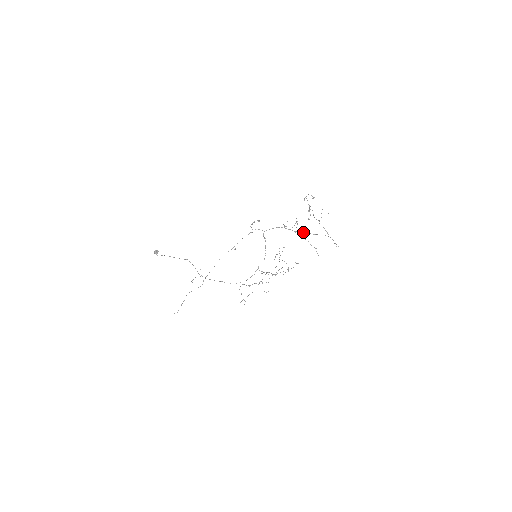
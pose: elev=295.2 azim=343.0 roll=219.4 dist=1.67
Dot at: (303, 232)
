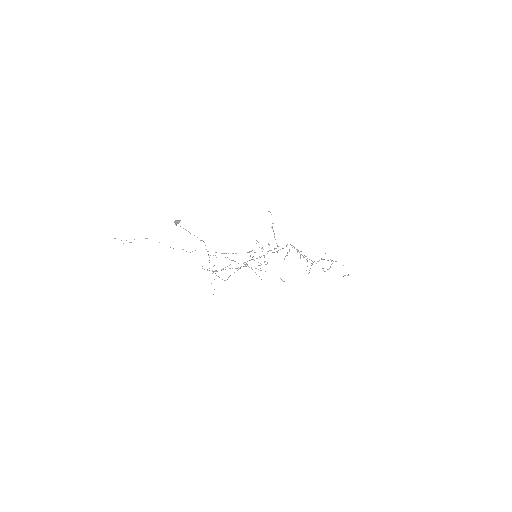
Dot at: occluded
